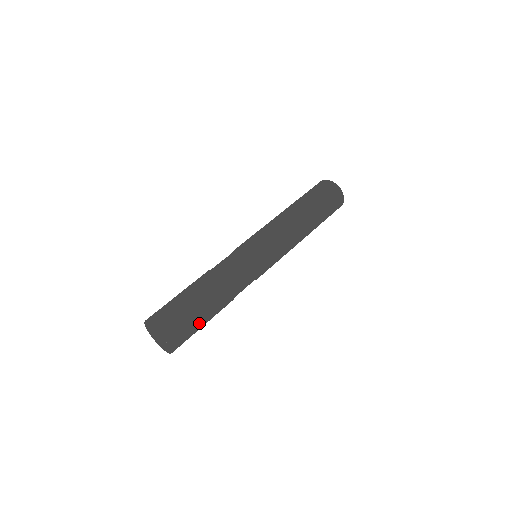
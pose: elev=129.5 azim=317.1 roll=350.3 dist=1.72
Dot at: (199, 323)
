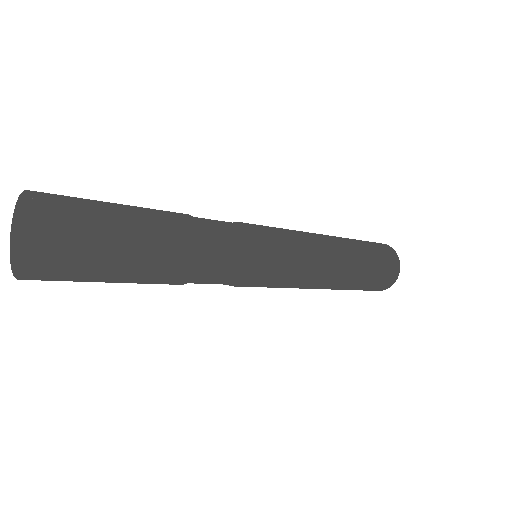
Dot at: (116, 222)
